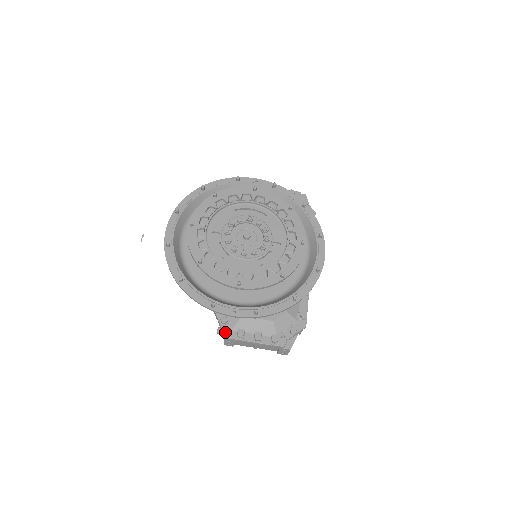
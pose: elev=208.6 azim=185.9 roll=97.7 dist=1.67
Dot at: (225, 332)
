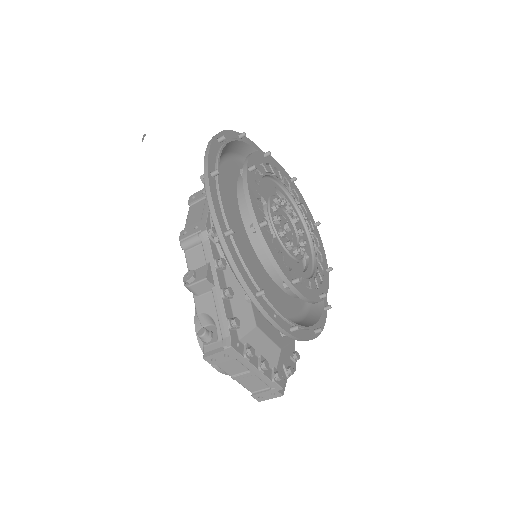
Dot at: (233, 339)
